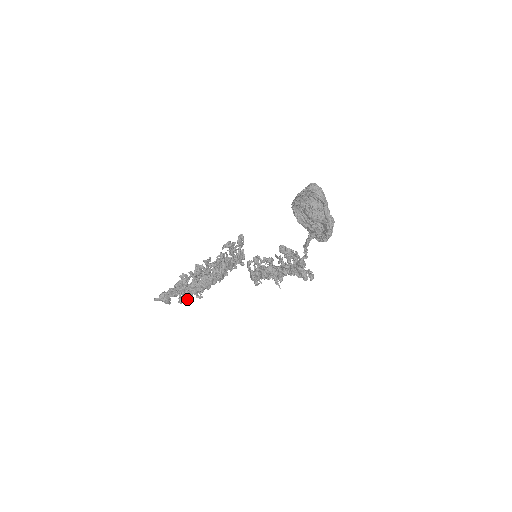
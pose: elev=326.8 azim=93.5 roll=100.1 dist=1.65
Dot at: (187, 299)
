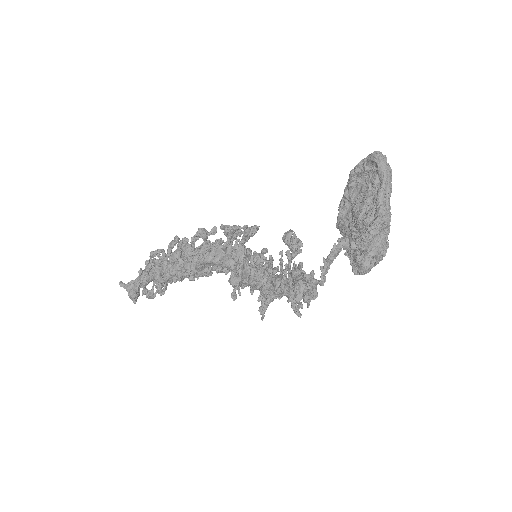
Dot at: (150, 294)
